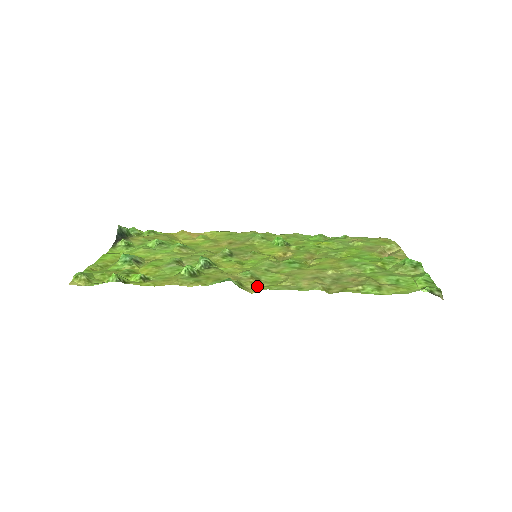
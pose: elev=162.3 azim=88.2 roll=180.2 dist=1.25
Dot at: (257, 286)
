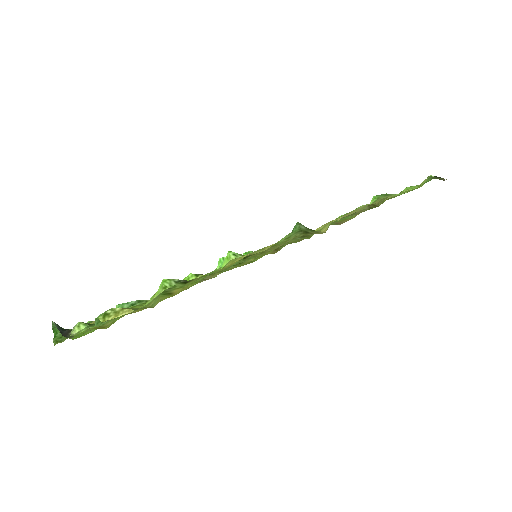
Dot at: occluded
